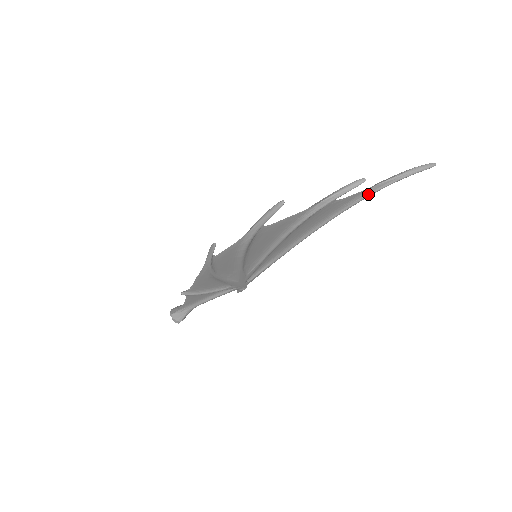
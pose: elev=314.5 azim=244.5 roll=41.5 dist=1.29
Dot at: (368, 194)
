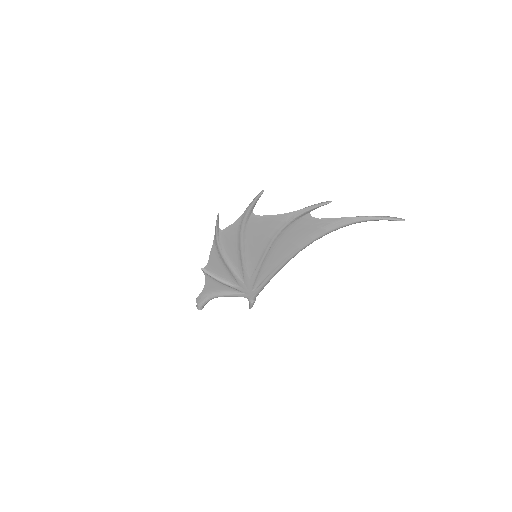
Dot at: (341, 224)
